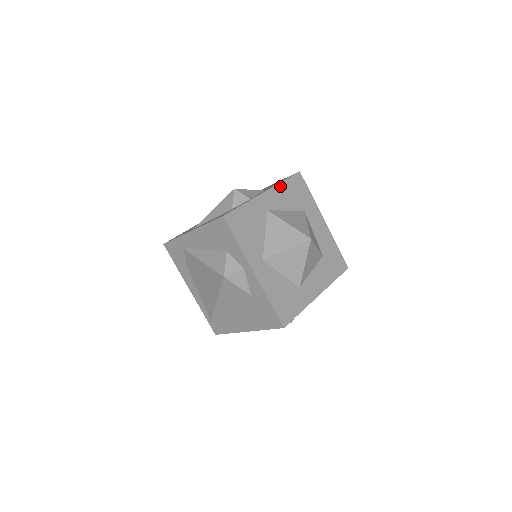
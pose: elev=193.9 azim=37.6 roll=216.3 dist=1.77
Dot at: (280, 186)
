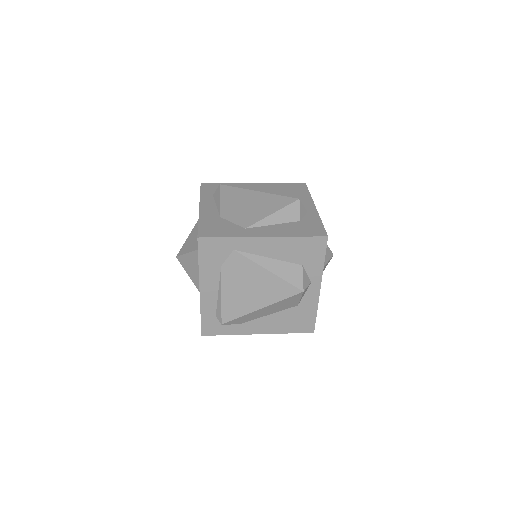
Dot at: occluded
